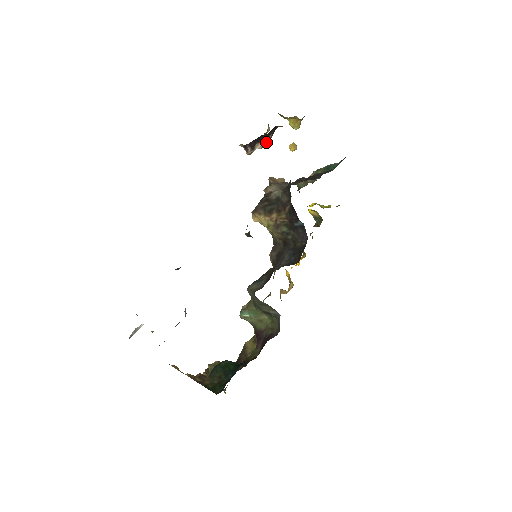
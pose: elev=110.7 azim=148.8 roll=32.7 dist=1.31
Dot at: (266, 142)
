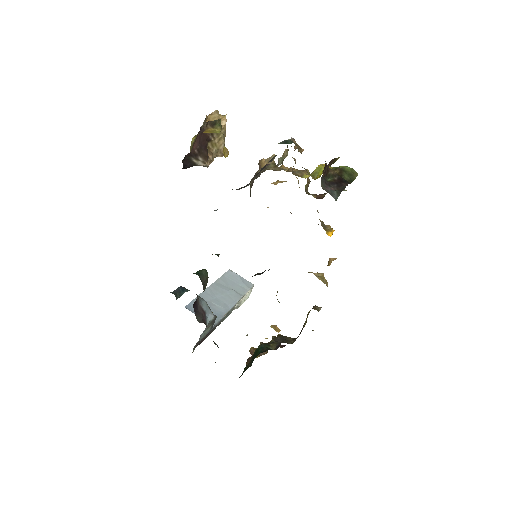
Dot at: (198, 164)
